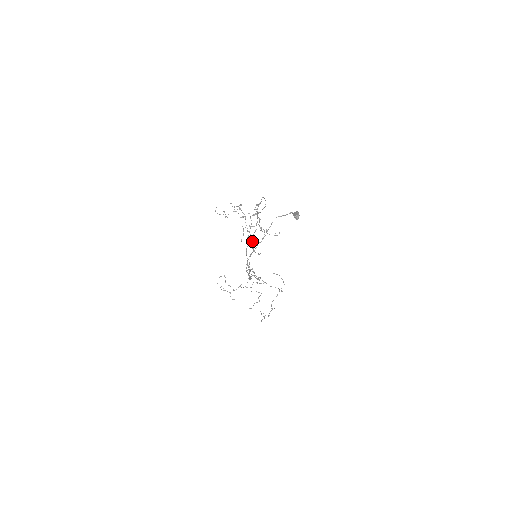
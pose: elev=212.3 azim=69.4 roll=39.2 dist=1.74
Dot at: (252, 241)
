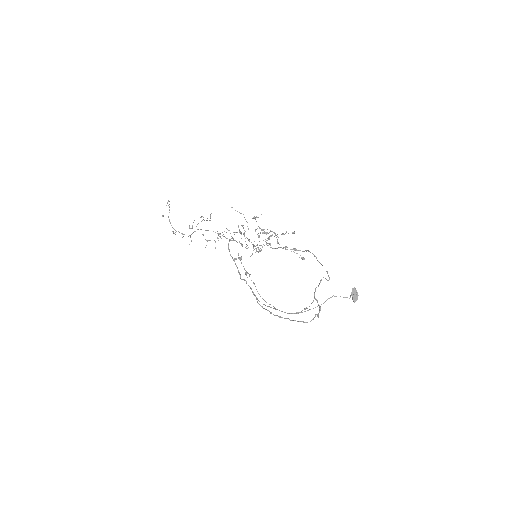
Dot at: (261, 250)
